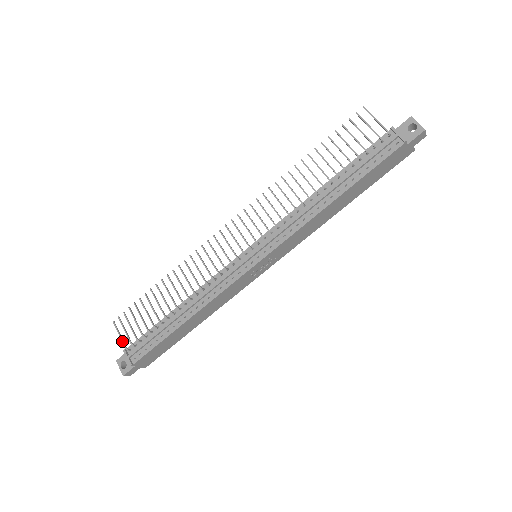
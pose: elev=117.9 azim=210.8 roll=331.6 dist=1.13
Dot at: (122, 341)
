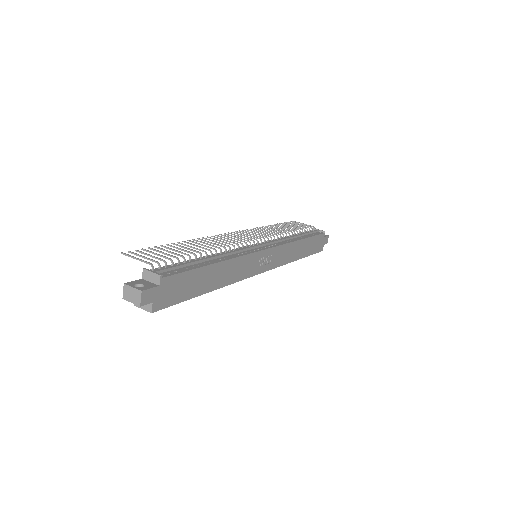
Dot at: (143, 260)
